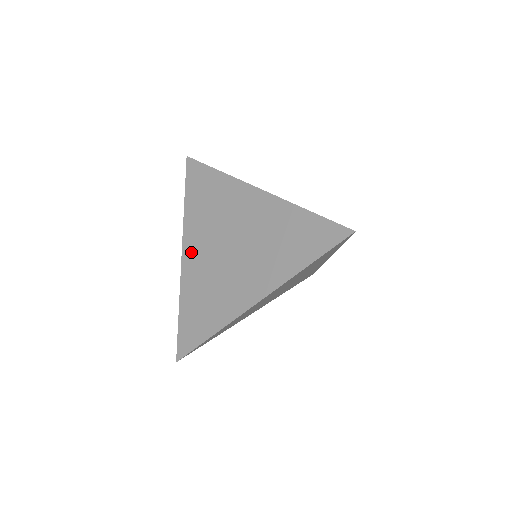
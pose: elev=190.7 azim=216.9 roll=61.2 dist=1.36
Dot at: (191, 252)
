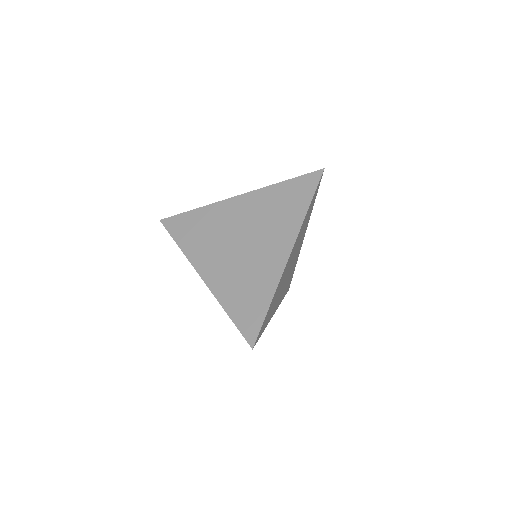
Dot at: occluded
